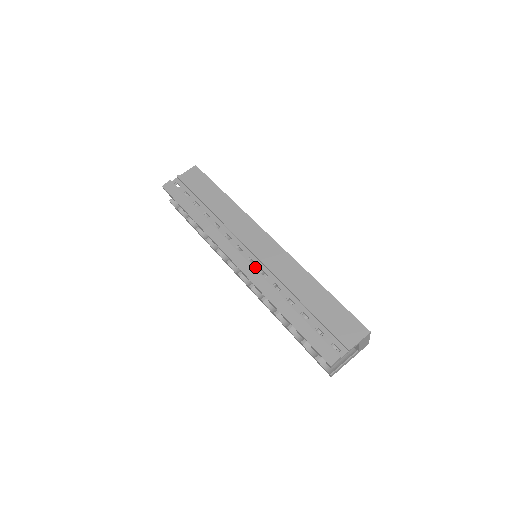
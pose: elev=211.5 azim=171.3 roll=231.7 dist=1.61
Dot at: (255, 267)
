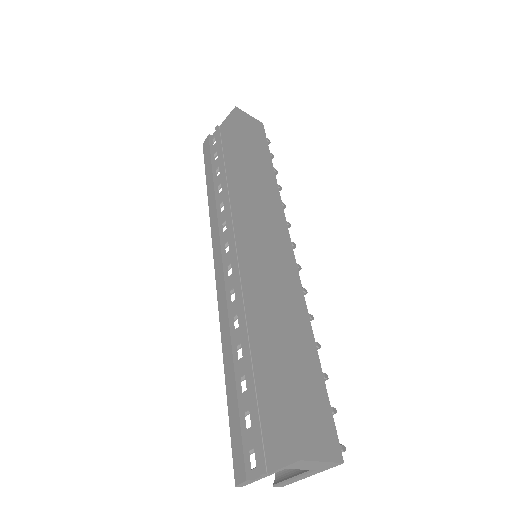
Dot at: (229, 281)
